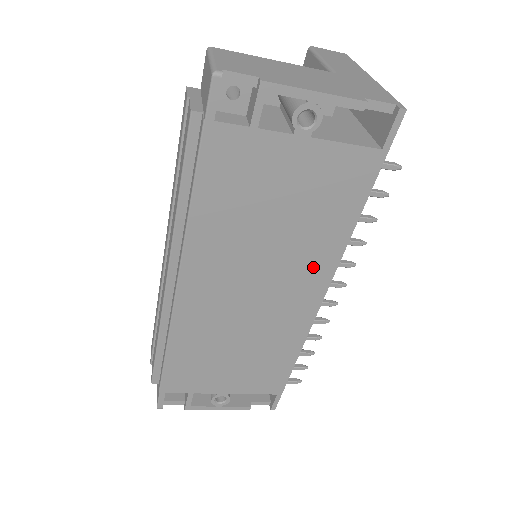
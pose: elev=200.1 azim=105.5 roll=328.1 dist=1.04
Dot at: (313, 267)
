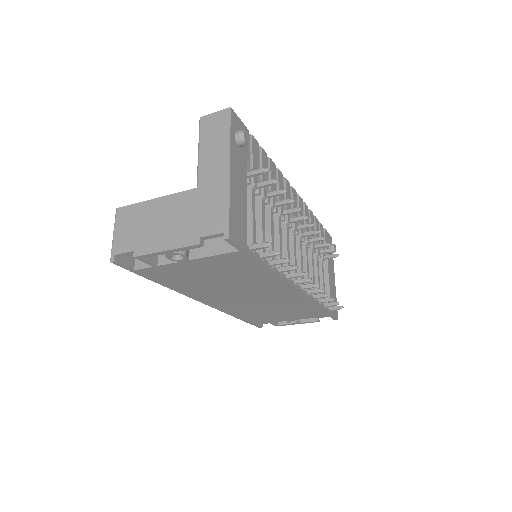
Dot at: (271, 285)
